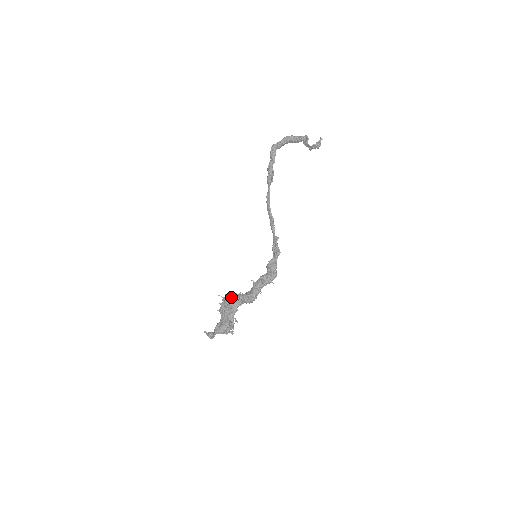
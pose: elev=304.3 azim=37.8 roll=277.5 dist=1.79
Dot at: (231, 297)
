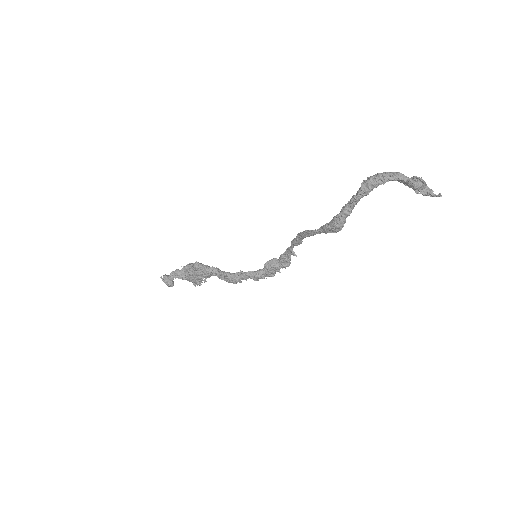
Dot at: (206, 271)
